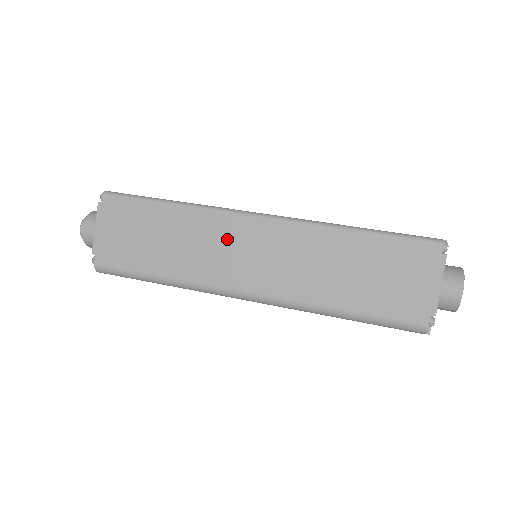
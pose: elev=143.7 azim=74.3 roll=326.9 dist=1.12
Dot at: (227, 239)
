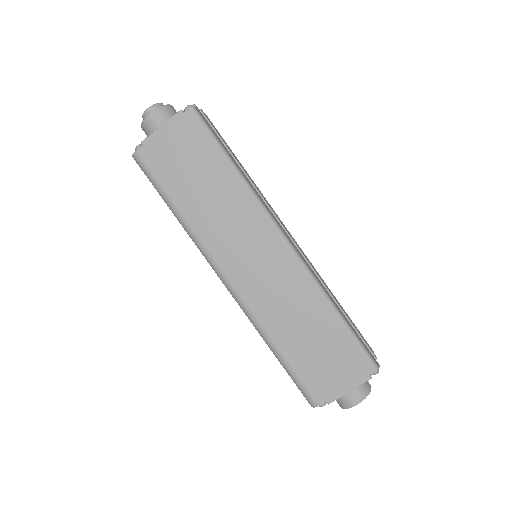
Dot at: (249, 233)
